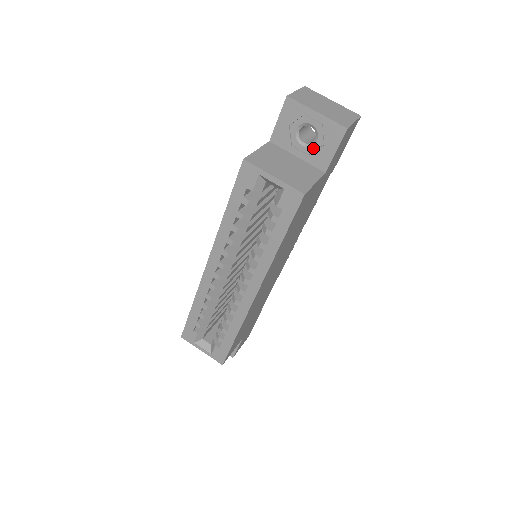
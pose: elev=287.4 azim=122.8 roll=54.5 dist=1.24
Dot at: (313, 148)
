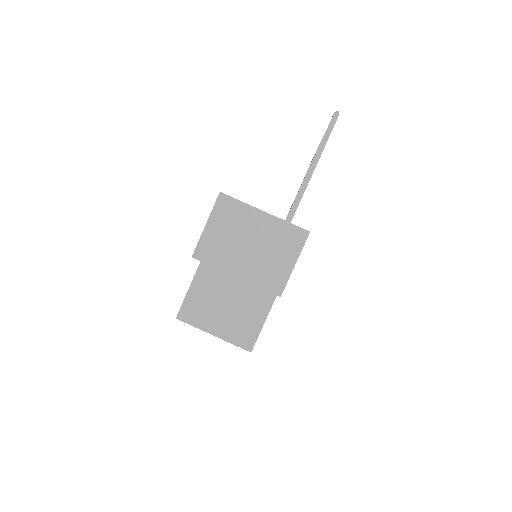
Dot at: occluded
